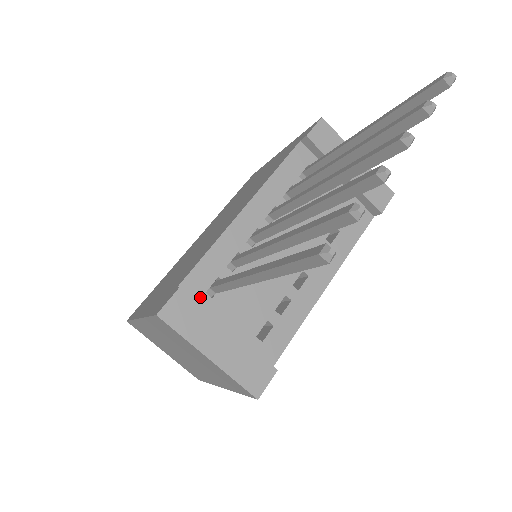
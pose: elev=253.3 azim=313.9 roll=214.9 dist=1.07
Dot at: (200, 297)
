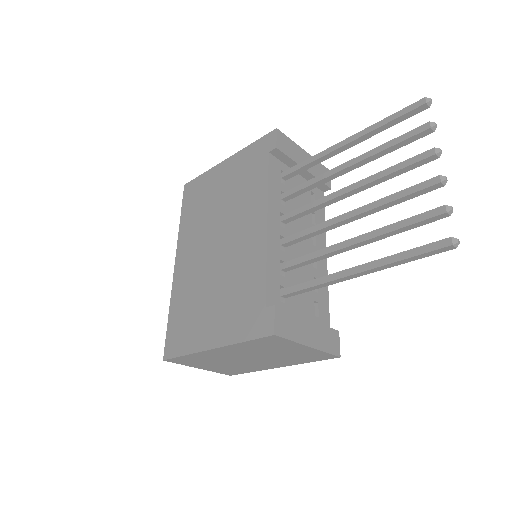
Dot at: (279, 306)
